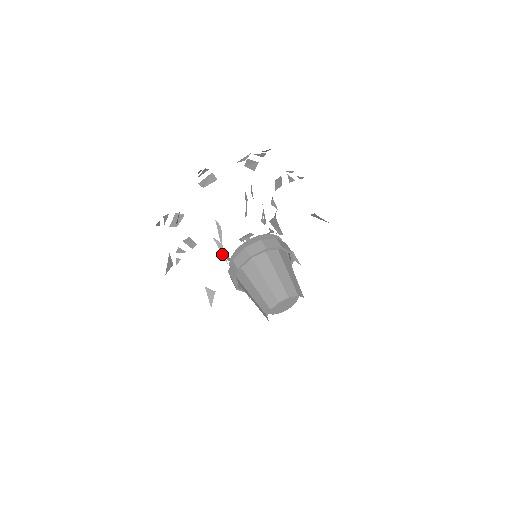
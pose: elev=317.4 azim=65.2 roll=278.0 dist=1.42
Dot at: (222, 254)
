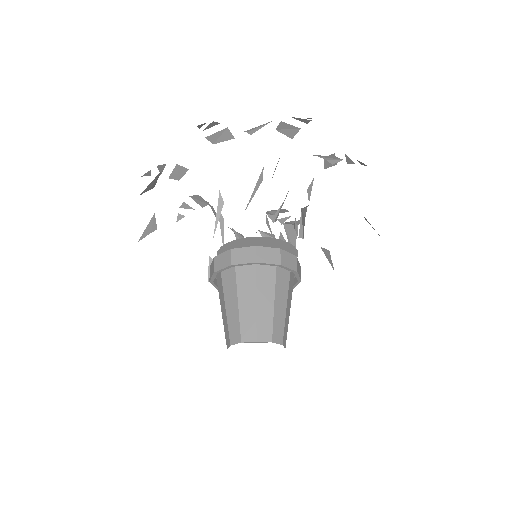
Dot at: (221, 234)
